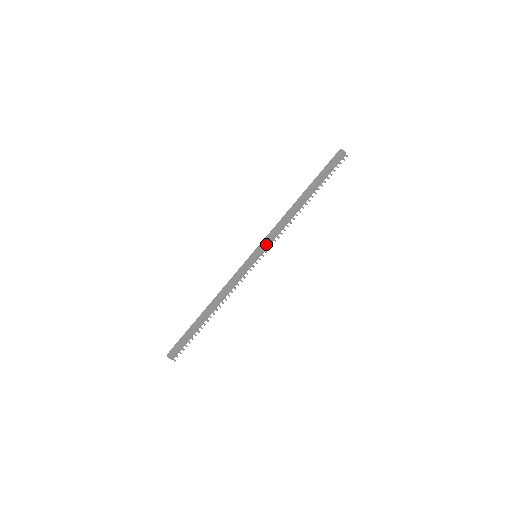
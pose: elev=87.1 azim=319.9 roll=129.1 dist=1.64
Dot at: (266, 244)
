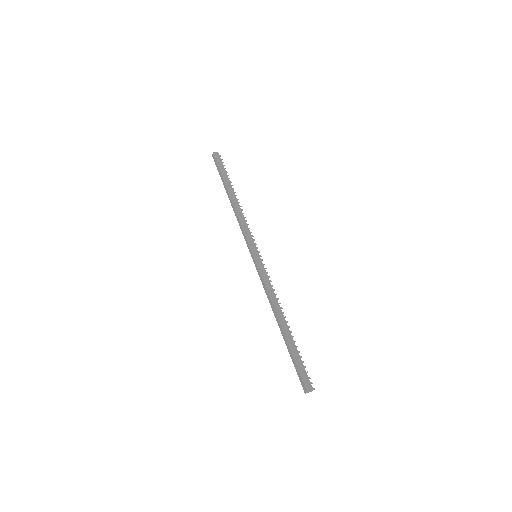
Dot at: (253, 241)
